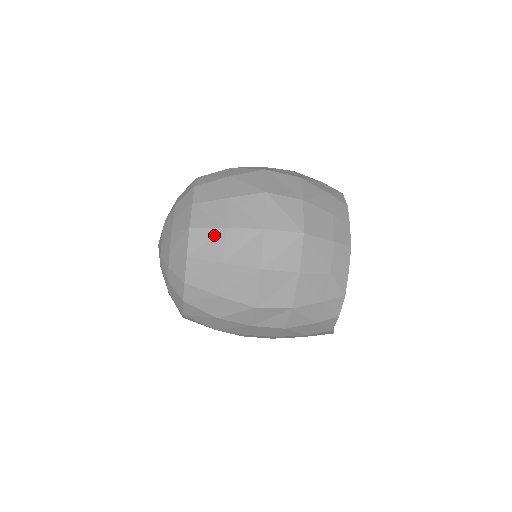
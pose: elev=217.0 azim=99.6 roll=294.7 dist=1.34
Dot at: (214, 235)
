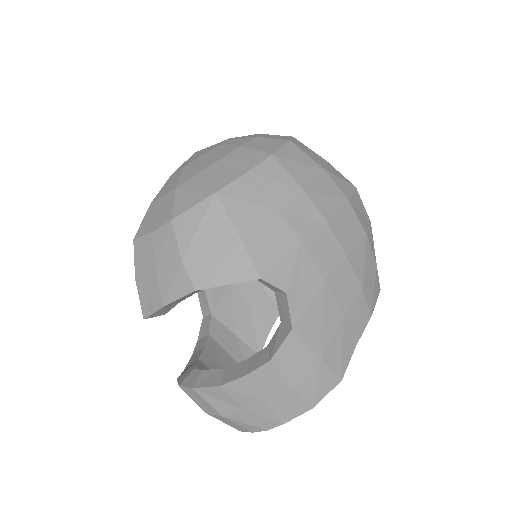
Dot at: occluded
